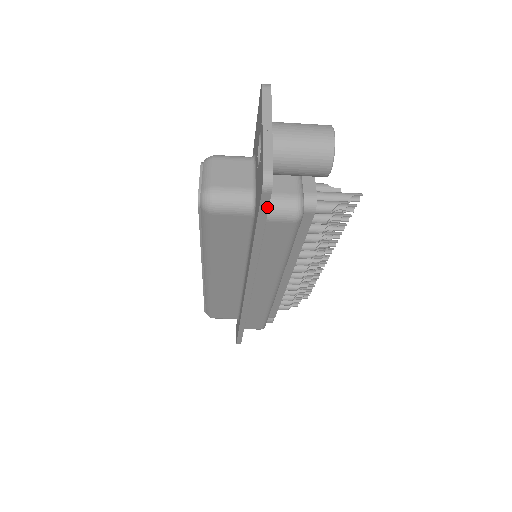
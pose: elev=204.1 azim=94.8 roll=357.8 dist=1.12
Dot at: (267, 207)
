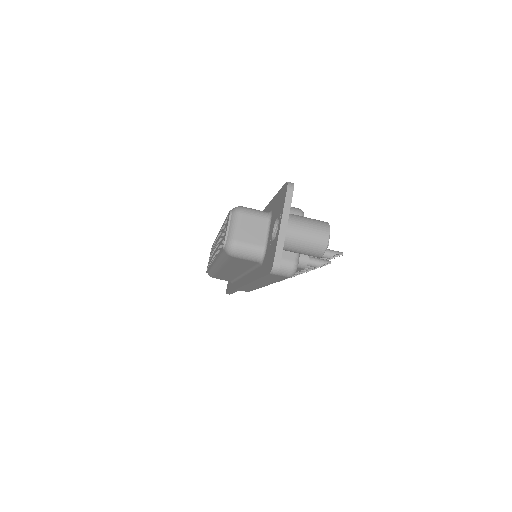
Dot at: (271, 276)
